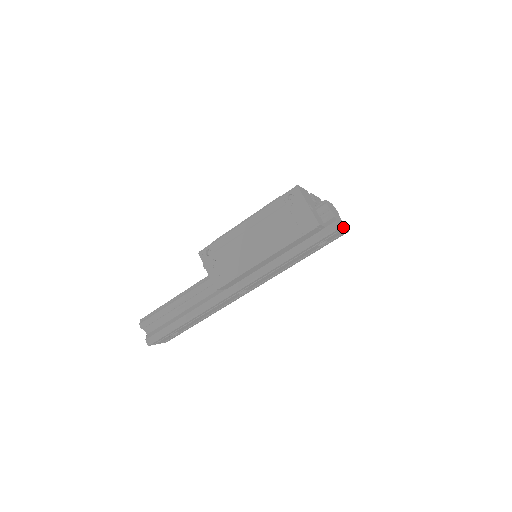
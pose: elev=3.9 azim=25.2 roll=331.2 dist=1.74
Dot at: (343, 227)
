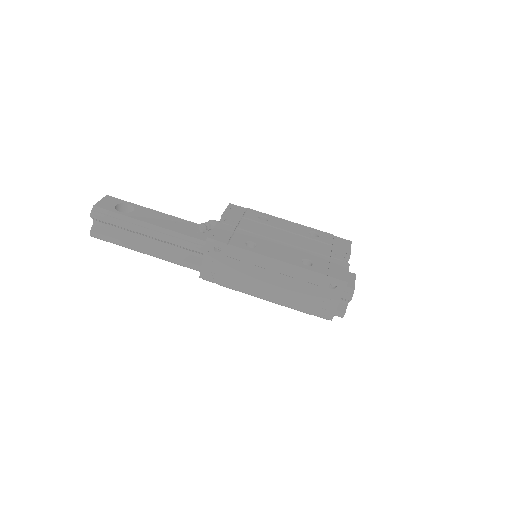
Dot at: occluded
